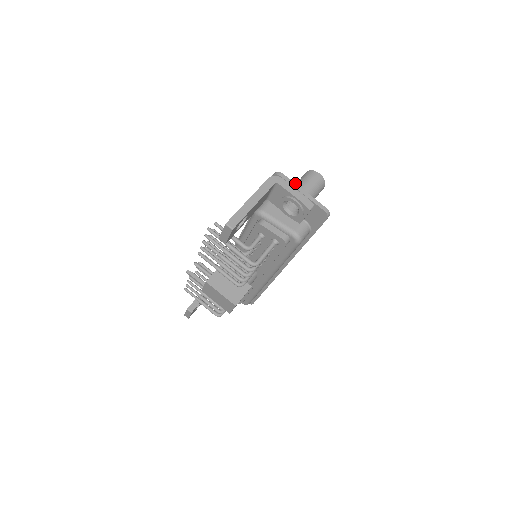
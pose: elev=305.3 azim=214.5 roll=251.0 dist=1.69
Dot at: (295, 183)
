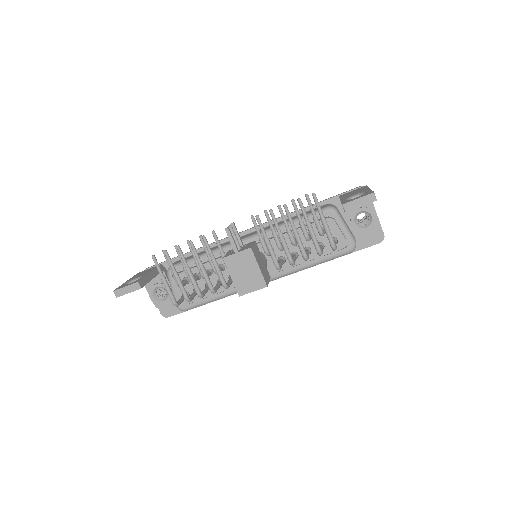
Dot at: occluded
